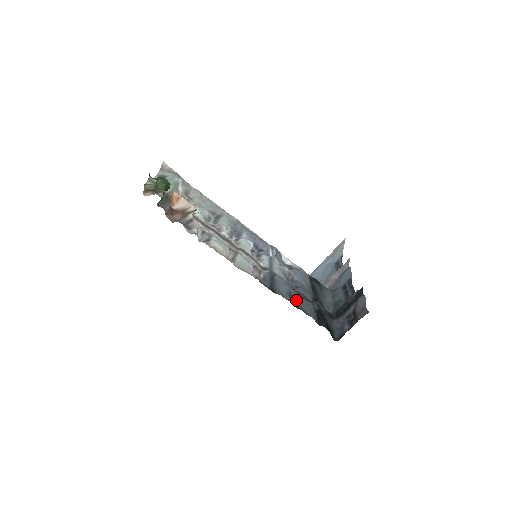
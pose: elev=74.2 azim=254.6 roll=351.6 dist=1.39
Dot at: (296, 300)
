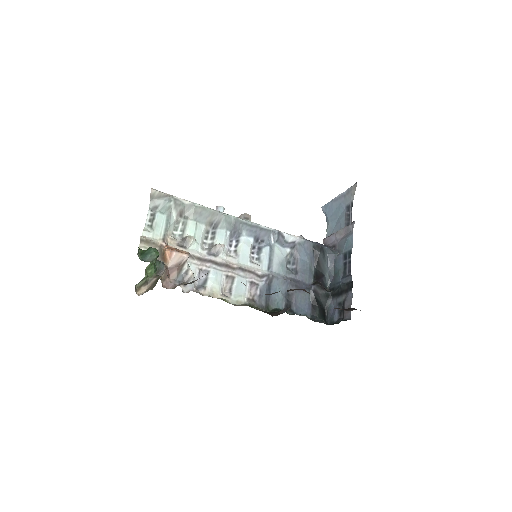
Dot at: (292, 298)
